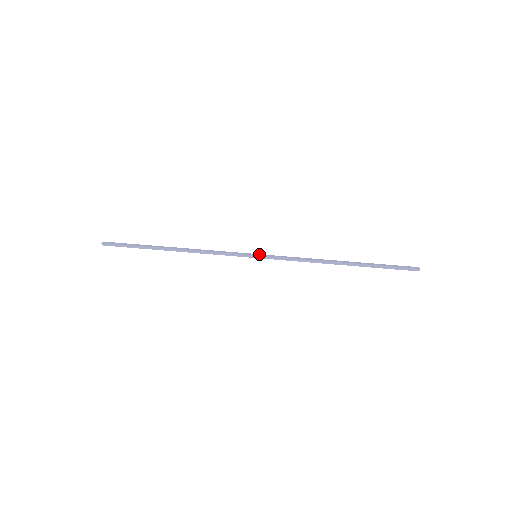
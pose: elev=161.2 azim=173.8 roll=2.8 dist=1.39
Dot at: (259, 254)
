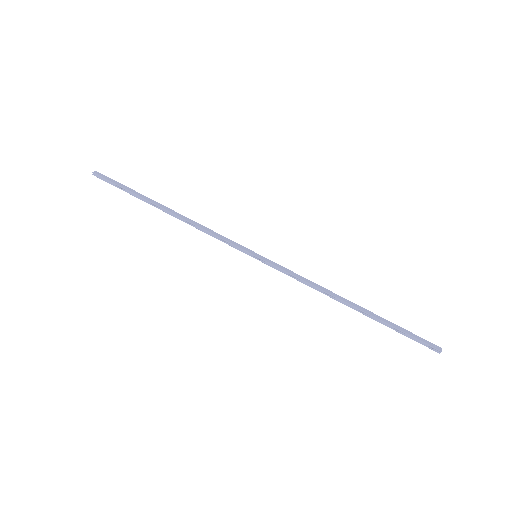
Dot at: (260, 255)
